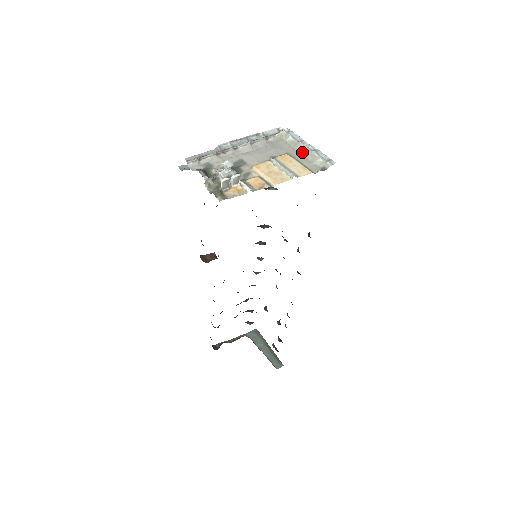
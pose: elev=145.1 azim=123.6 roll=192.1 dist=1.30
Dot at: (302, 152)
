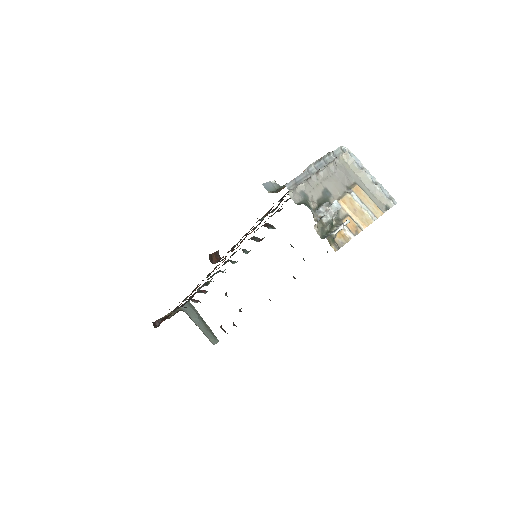
Dot at: (367, 183)
